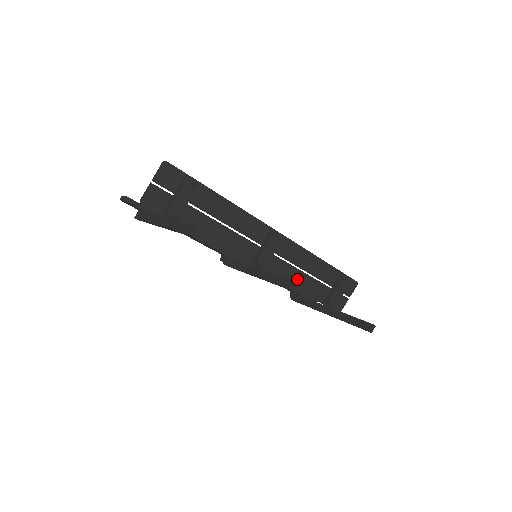
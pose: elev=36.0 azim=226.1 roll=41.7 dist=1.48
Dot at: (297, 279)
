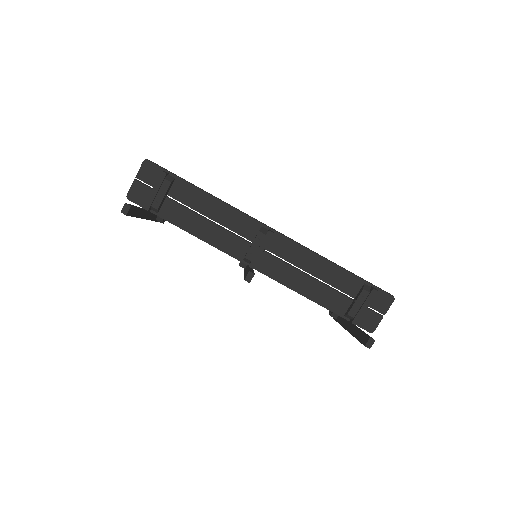
Dot at: (304, 284)
